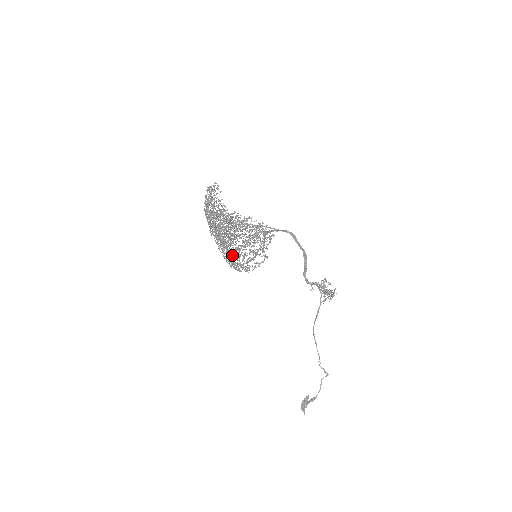
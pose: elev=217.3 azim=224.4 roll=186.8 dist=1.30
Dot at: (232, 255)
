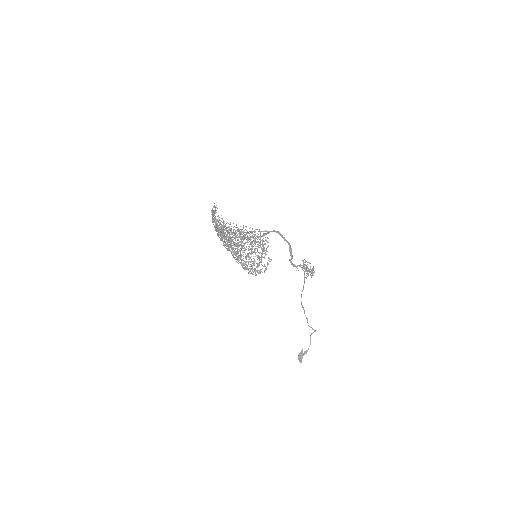
Dot at: (245, 263)
